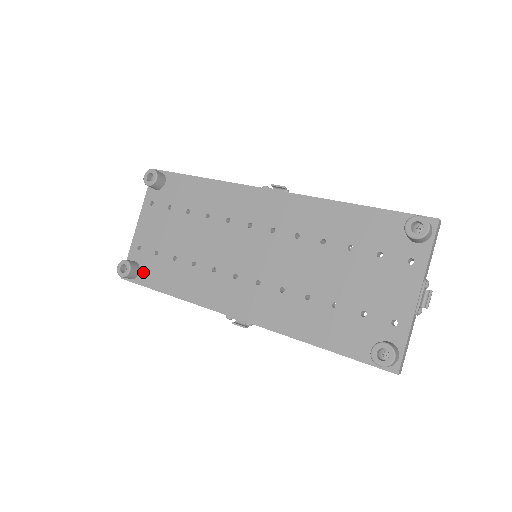
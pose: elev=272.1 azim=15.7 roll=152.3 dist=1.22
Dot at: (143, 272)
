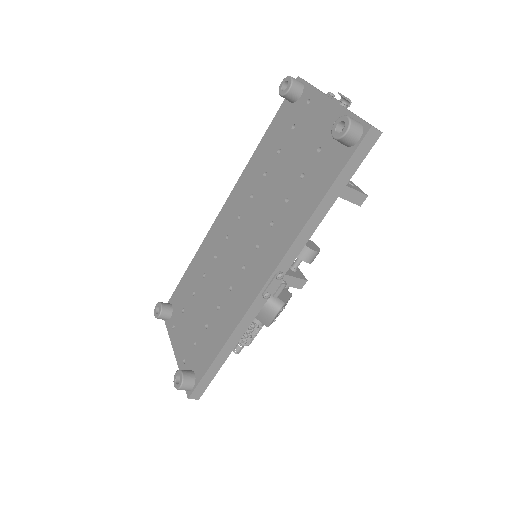
Dot at: (196, 369)
